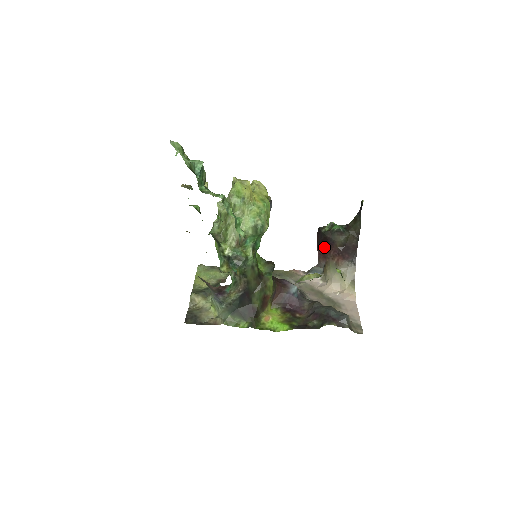
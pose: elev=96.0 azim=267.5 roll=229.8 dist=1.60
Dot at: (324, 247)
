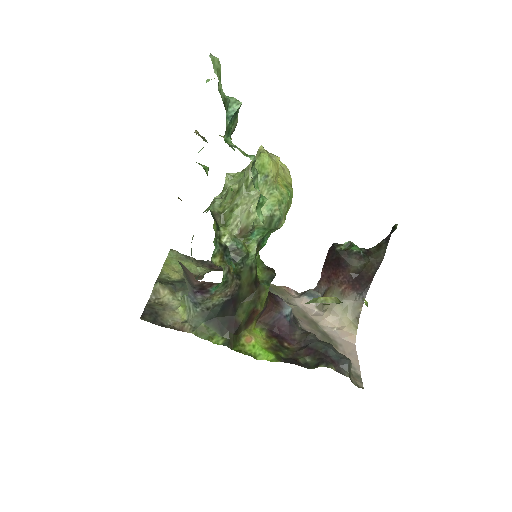
Dot at: (332, 269)
